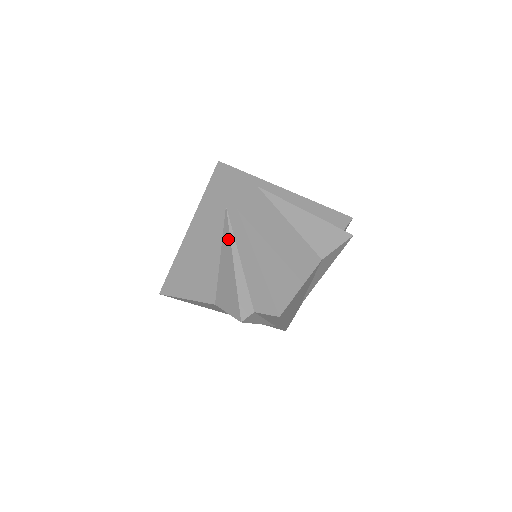
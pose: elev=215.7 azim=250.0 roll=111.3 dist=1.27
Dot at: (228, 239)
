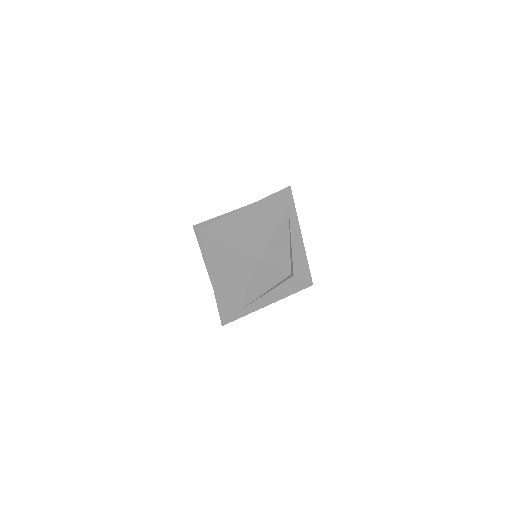
Dot at: (287, 227)
